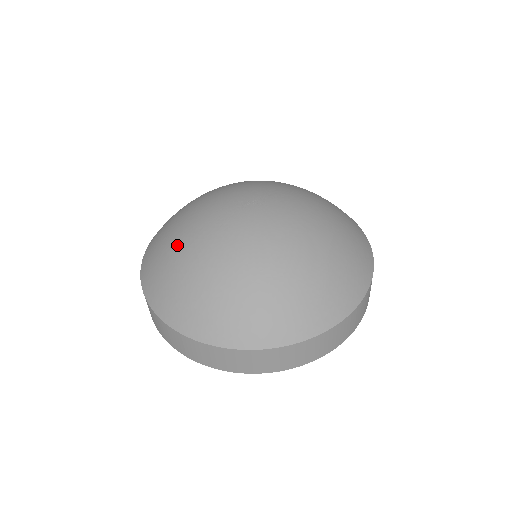
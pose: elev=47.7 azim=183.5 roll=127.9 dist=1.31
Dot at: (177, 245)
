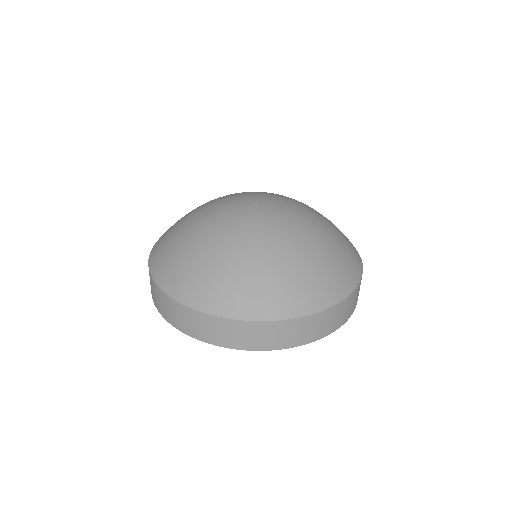
Dot at: (230, 254)
